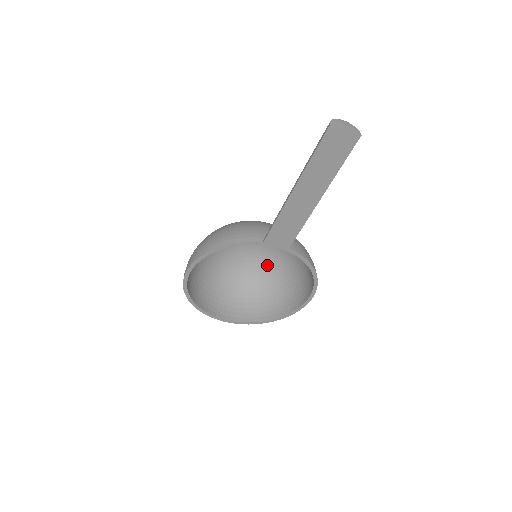
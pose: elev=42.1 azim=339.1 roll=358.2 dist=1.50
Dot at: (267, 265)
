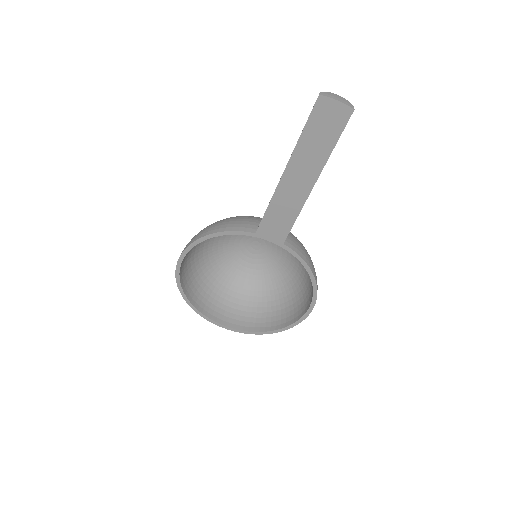
Dot at: (273, 273)
